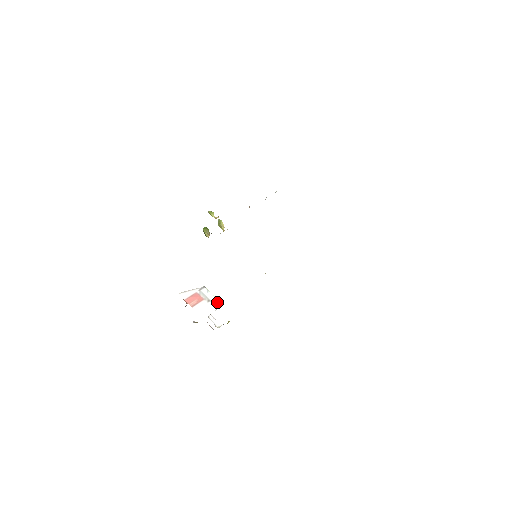
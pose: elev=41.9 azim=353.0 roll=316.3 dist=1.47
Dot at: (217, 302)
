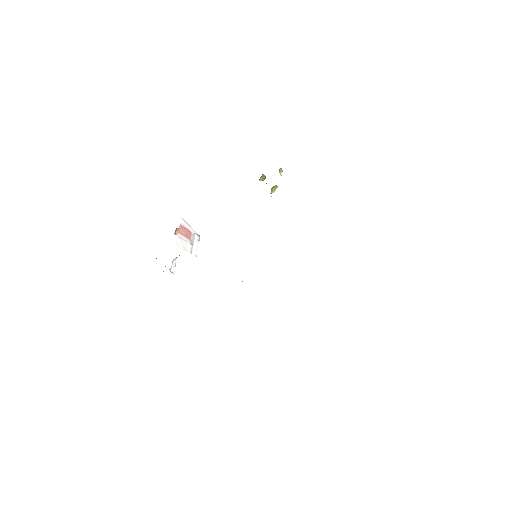
Dot at: (195, 251)
